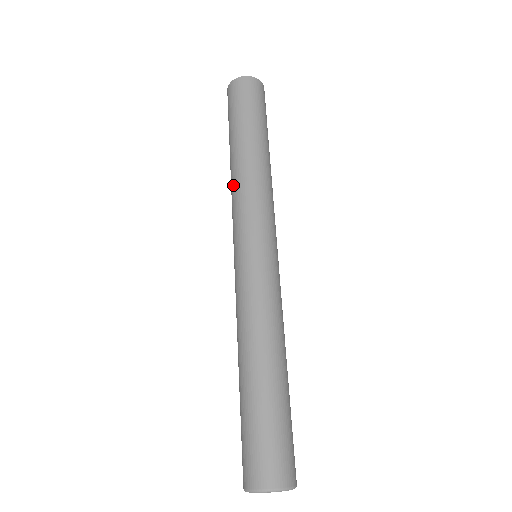
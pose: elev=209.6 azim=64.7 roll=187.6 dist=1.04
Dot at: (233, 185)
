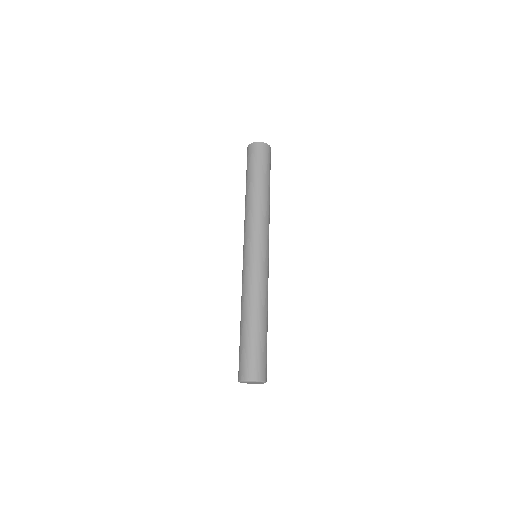
Dot at: (245, 214)
